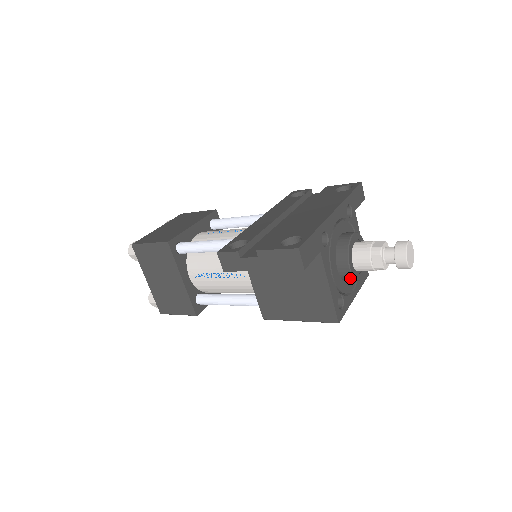
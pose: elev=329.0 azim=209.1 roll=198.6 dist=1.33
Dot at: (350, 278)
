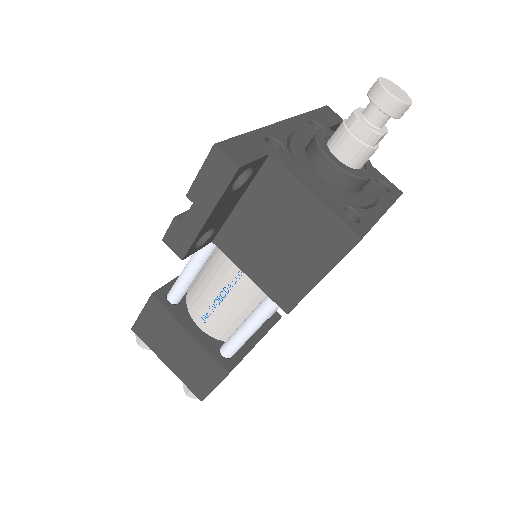
Dot at: (346, 178)
